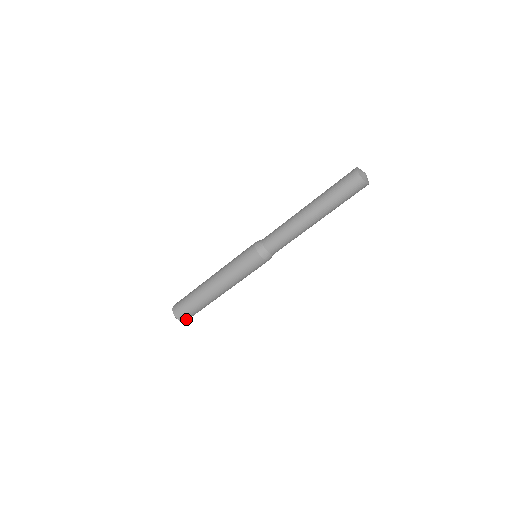
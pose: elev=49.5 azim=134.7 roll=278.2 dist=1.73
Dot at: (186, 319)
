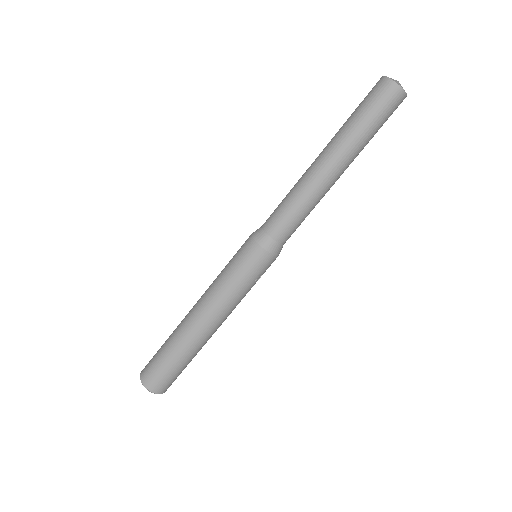
Dot at: (151, 383)
